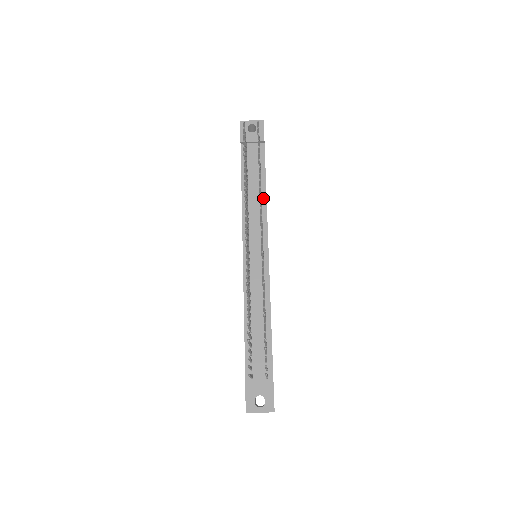
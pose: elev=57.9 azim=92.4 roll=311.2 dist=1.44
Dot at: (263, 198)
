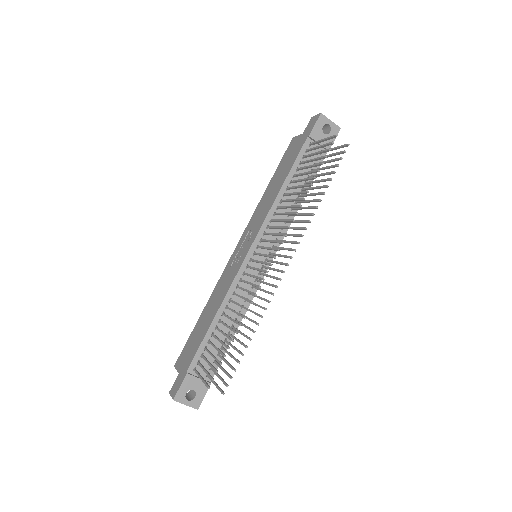
Dot at: occluded
